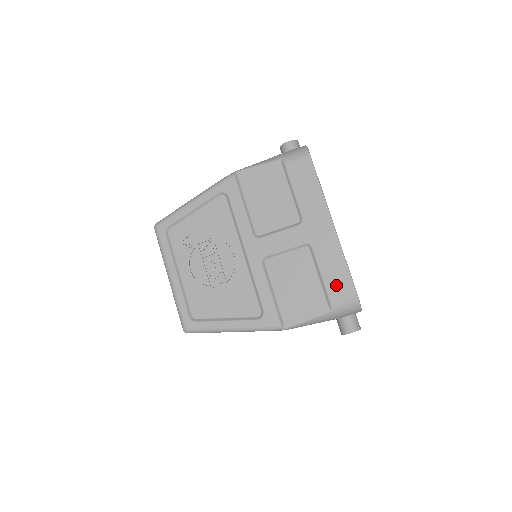
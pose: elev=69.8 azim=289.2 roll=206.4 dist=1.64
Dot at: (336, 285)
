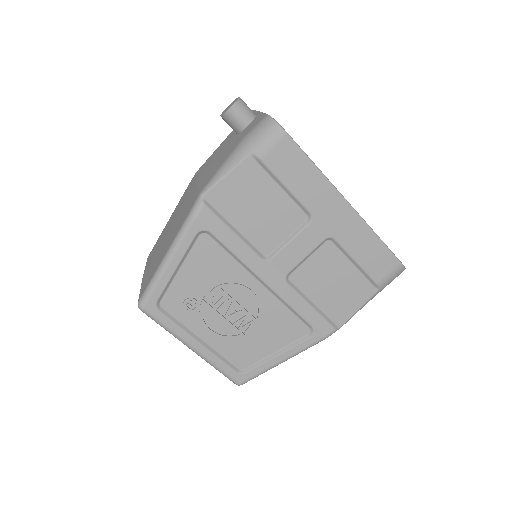
Dot at: (376, 264)
